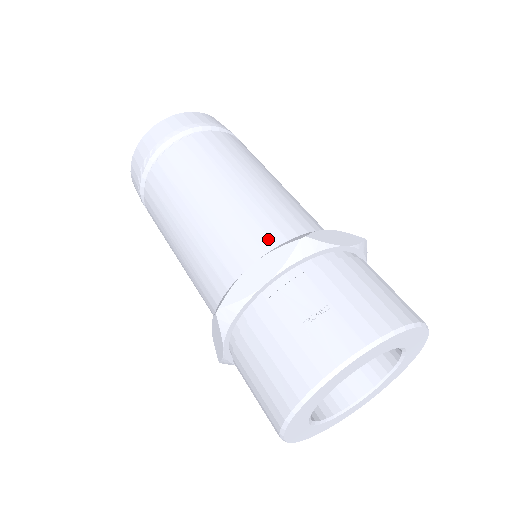
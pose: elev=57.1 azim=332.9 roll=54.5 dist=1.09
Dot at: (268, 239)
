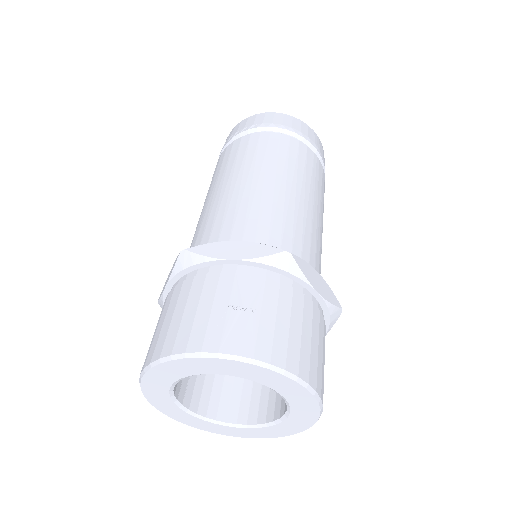
Dot at: (267, 238)
